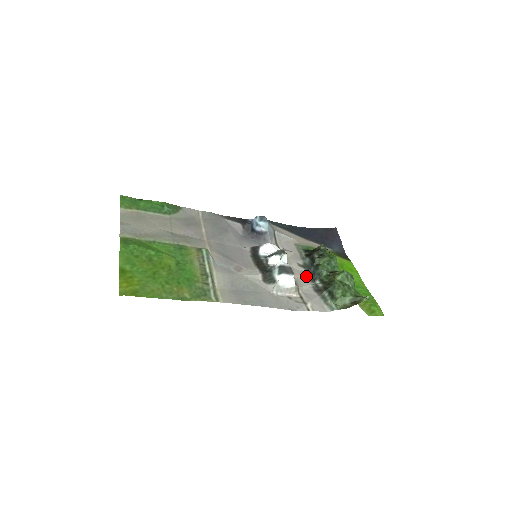
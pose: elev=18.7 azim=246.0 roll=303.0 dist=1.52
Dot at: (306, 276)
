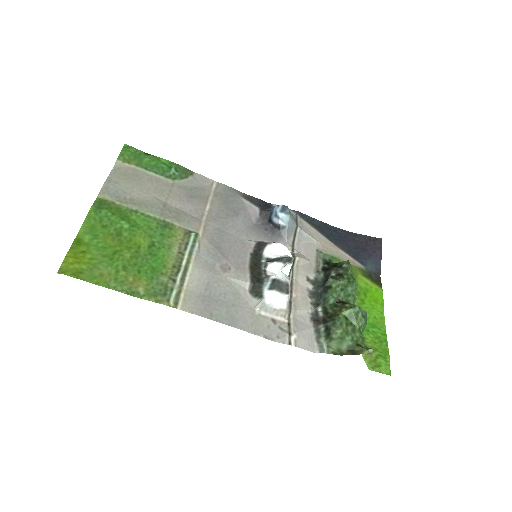
Dot at: (310, 296)
